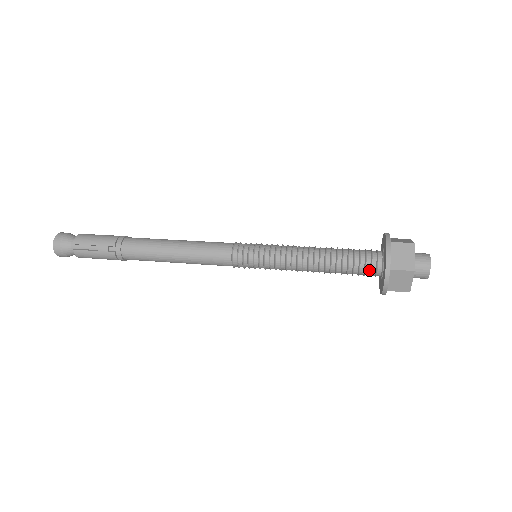
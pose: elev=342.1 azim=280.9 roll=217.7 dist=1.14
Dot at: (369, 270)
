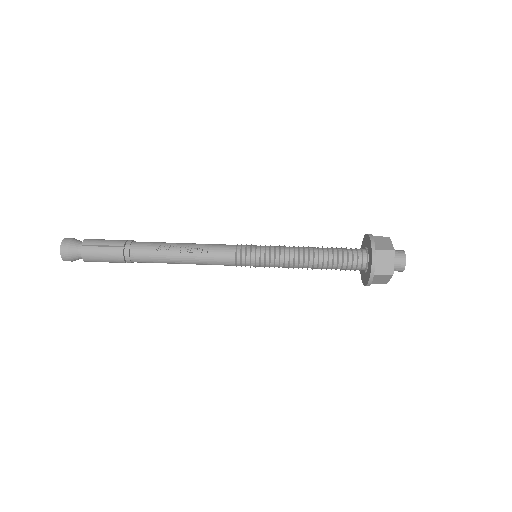
Dot at: occluded
